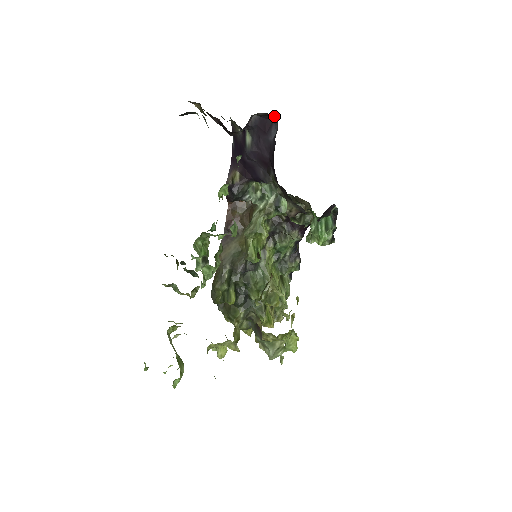
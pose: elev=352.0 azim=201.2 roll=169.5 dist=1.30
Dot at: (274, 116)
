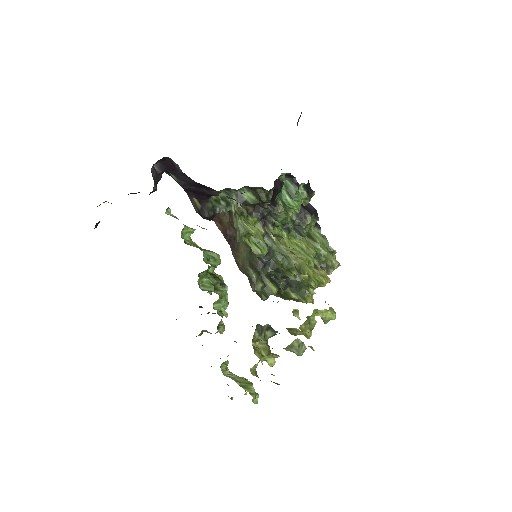
Dot at: (166, 157)
